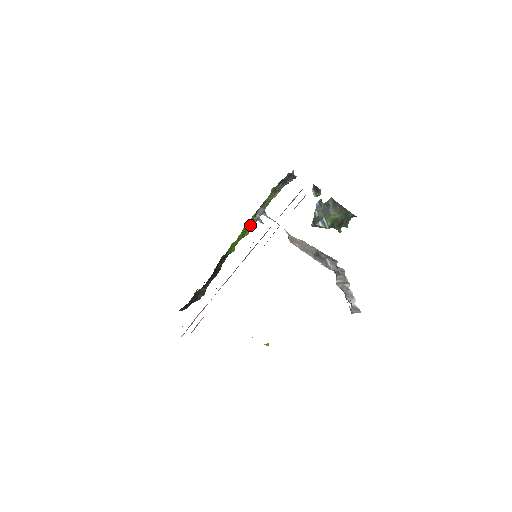
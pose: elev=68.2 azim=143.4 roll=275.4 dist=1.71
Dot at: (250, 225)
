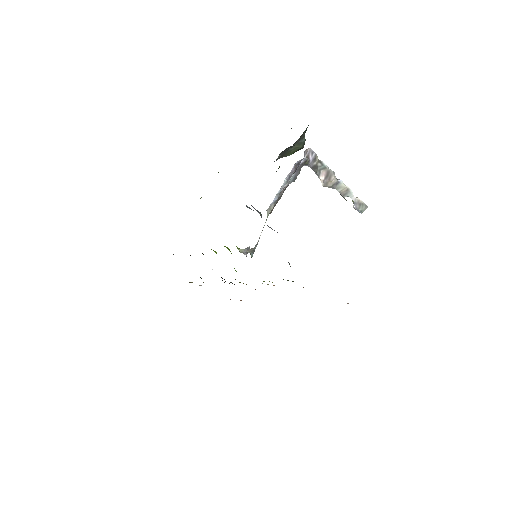
Dot at: occluded
